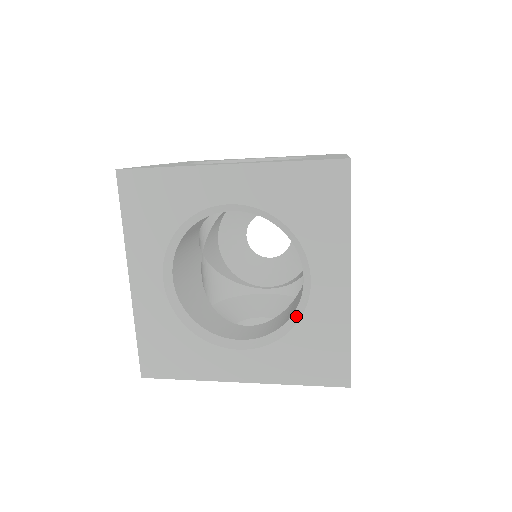
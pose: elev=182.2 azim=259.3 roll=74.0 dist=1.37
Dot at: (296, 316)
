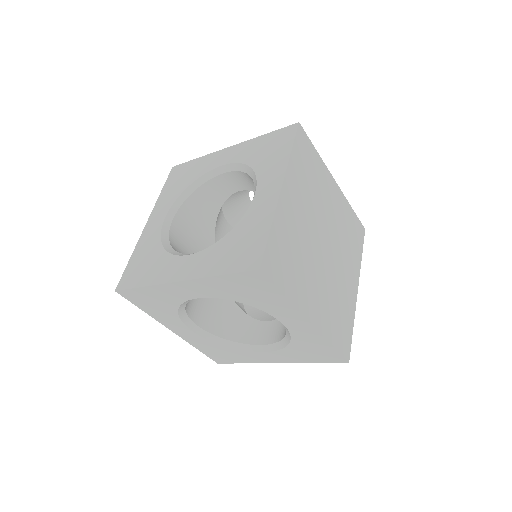
Dot at: (288, 336)
